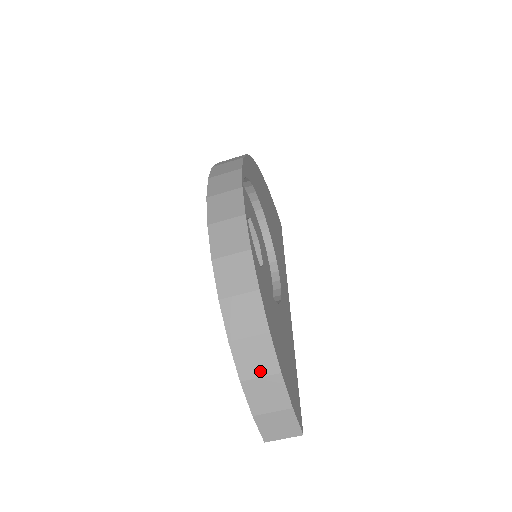
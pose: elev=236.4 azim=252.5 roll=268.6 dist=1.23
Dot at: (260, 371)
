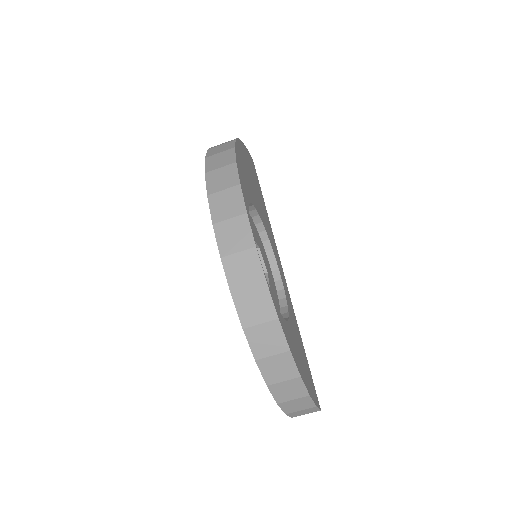
Dot at: (293, 397)
